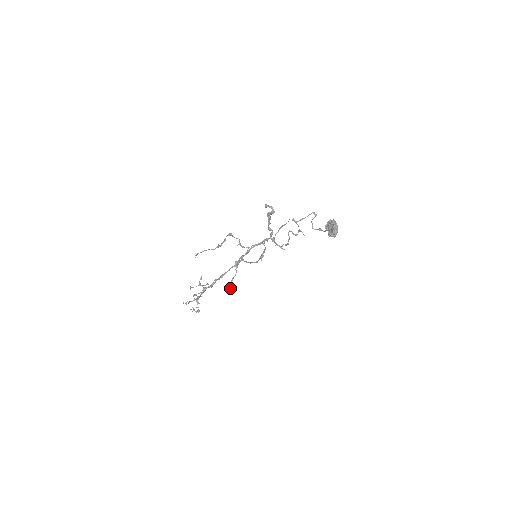
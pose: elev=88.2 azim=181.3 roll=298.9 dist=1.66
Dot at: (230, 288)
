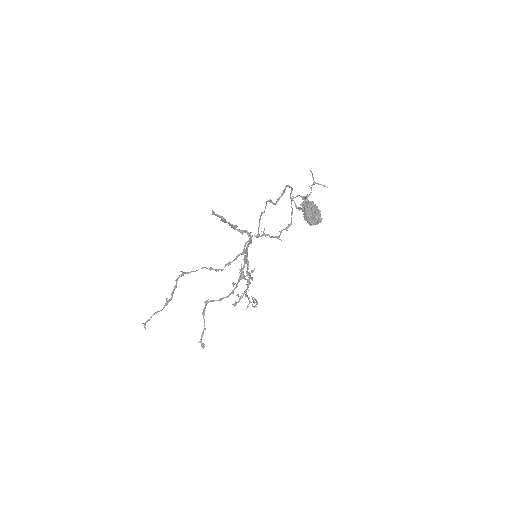
Dot at: occluded
